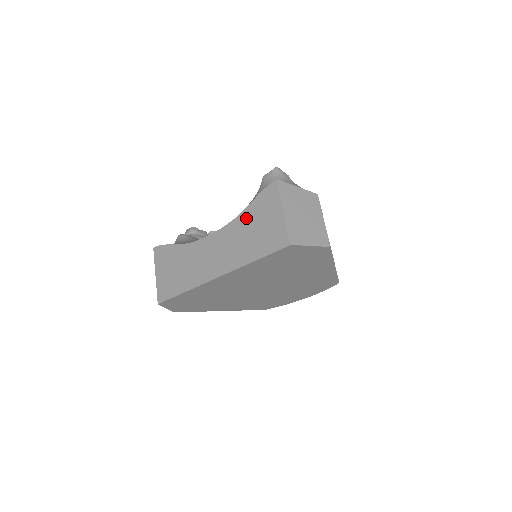
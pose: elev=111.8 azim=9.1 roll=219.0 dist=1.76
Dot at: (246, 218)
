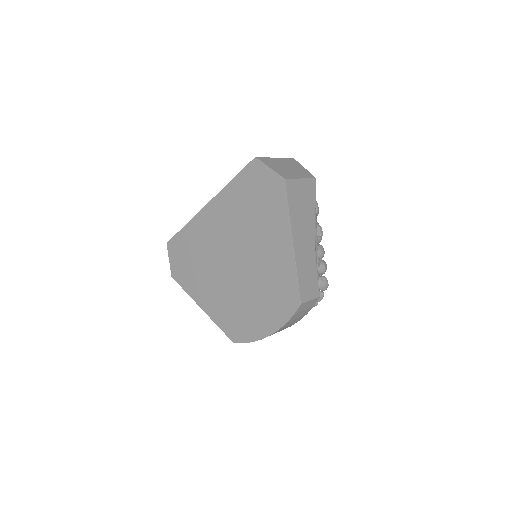
Dot at: occluded
